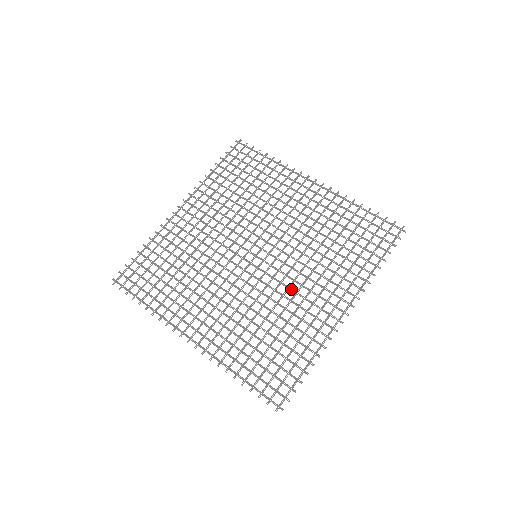
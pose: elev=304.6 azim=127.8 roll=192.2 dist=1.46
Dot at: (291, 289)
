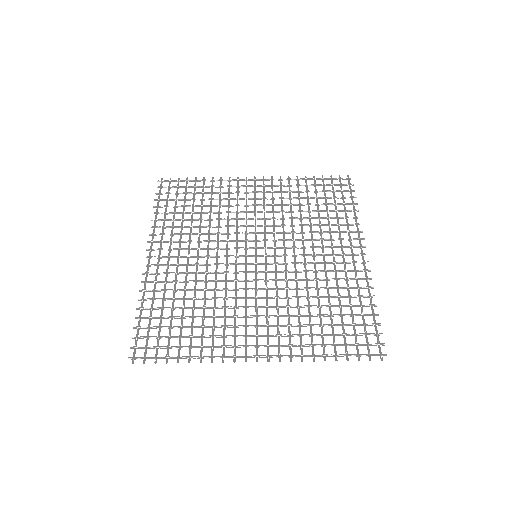
Dot at: (308, 263)
